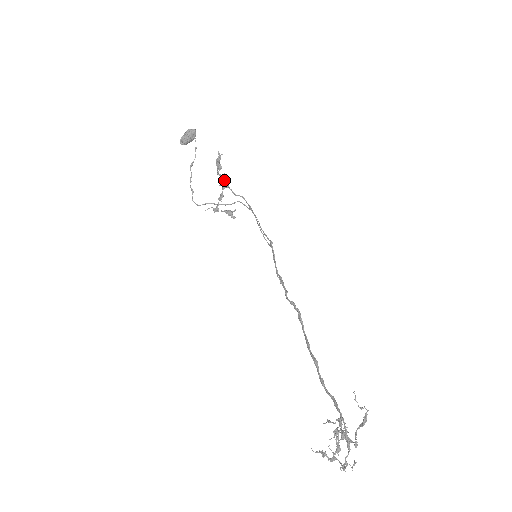
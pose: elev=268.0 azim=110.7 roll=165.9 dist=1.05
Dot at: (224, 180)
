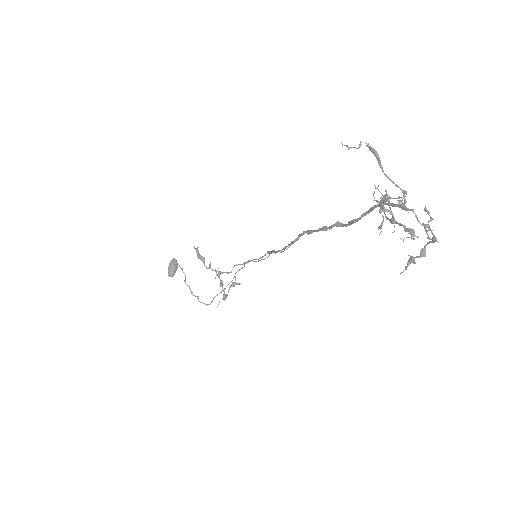
Dot at: occluded
